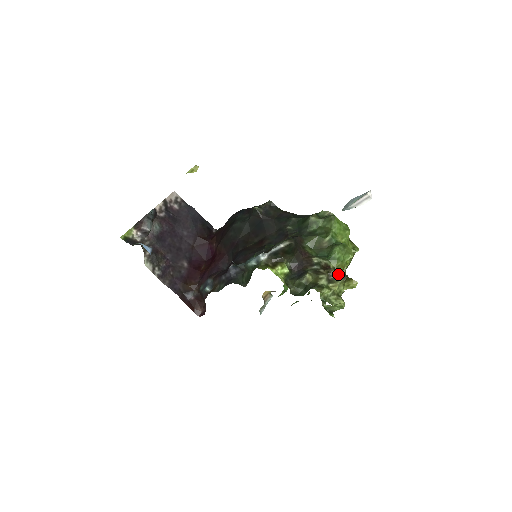
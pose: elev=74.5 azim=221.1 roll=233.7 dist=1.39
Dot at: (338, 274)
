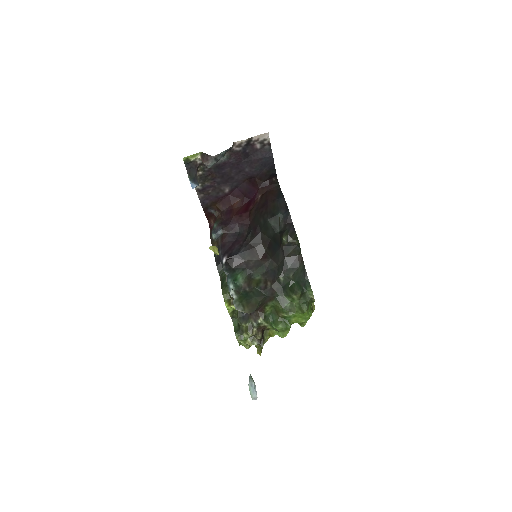
Dot at: (260, 340)
